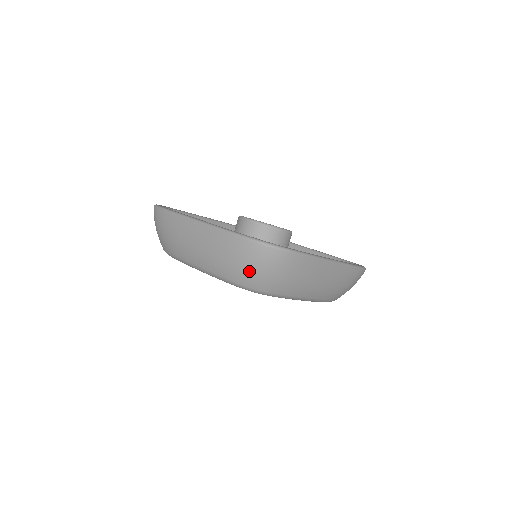
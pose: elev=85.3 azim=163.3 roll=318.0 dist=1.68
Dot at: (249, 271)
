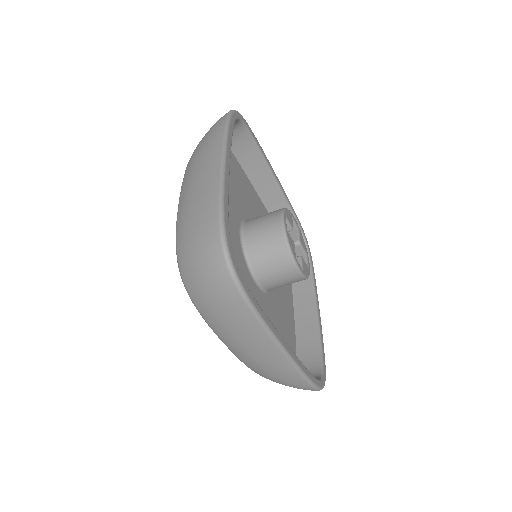
Dot at: (191, 256)
